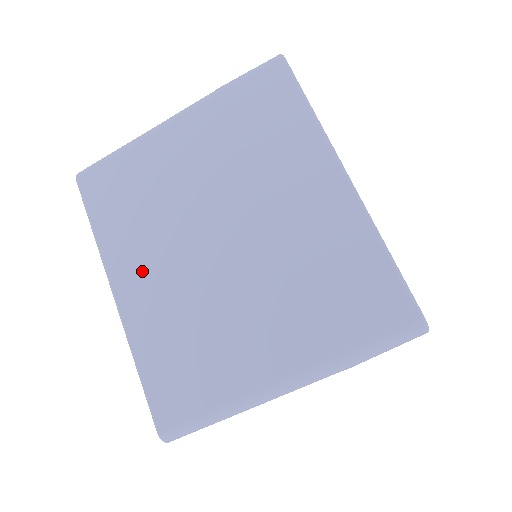
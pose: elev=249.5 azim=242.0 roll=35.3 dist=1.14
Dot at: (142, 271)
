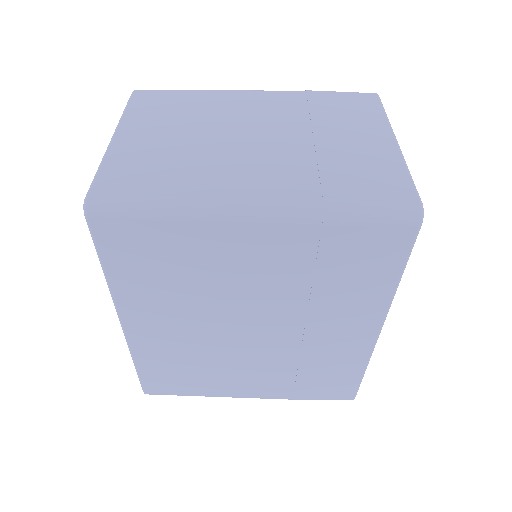
Dot at: (159, 322)
